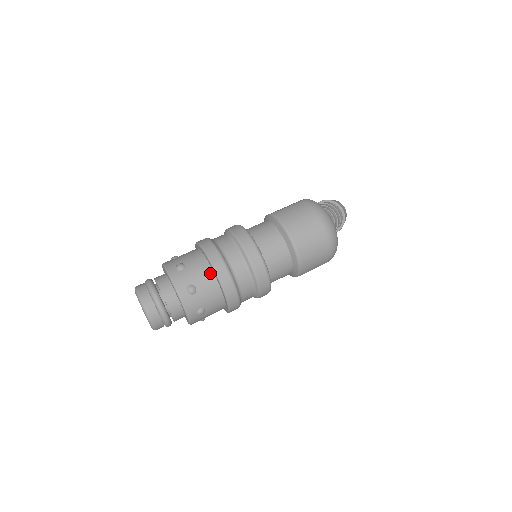
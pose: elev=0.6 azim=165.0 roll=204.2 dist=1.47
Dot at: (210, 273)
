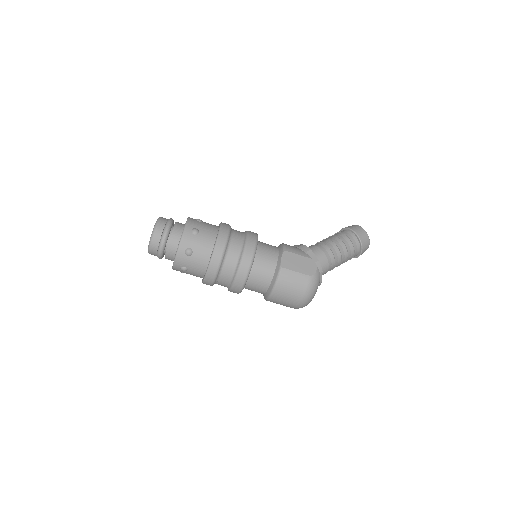
Dot at: (203, 271)
